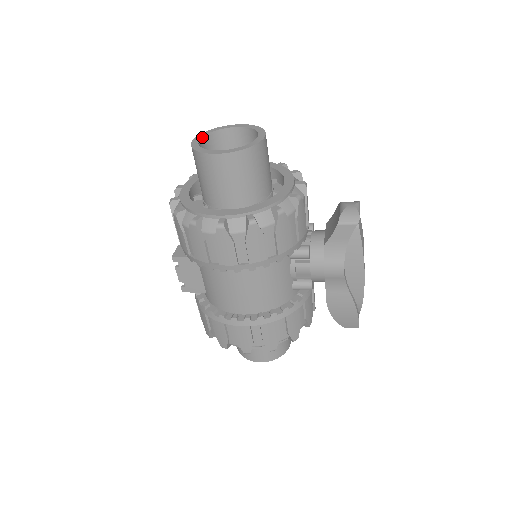
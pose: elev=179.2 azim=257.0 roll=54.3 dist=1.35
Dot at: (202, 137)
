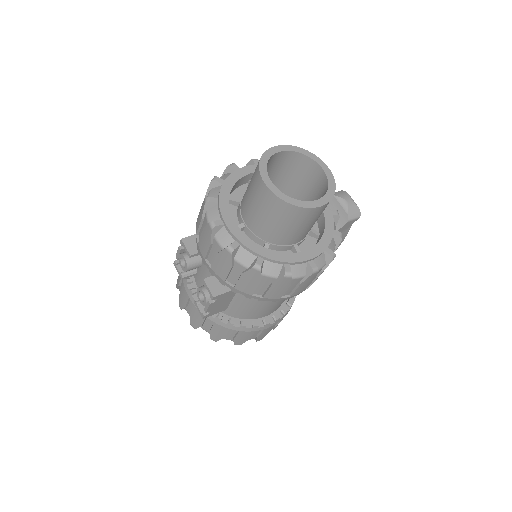
Dot at: (268, 176)
